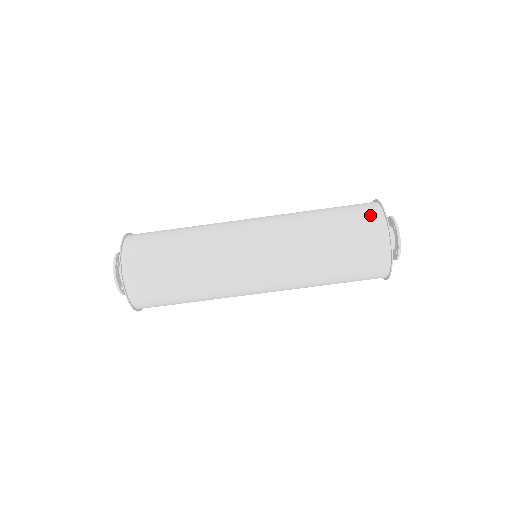
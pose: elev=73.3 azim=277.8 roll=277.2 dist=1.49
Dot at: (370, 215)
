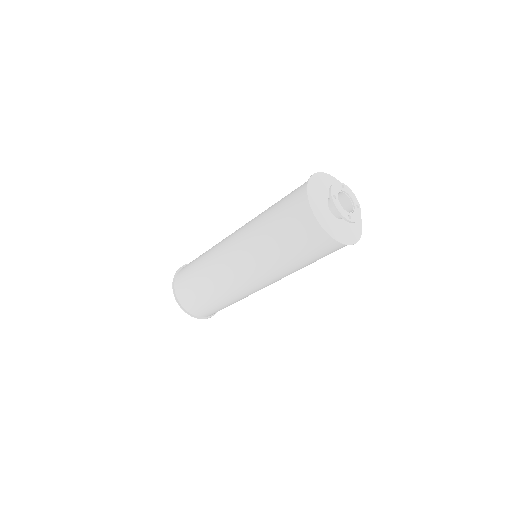
Dot at: (331, 247)
